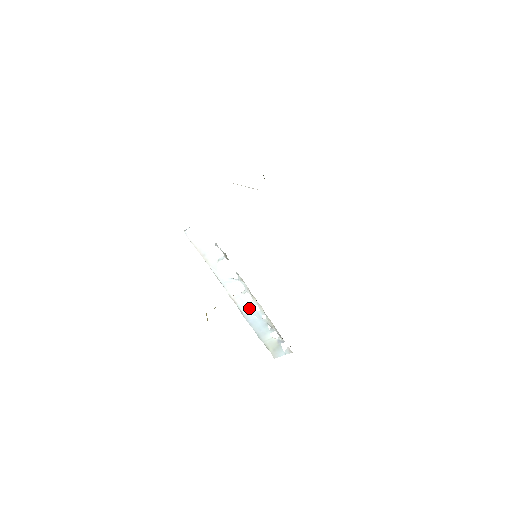
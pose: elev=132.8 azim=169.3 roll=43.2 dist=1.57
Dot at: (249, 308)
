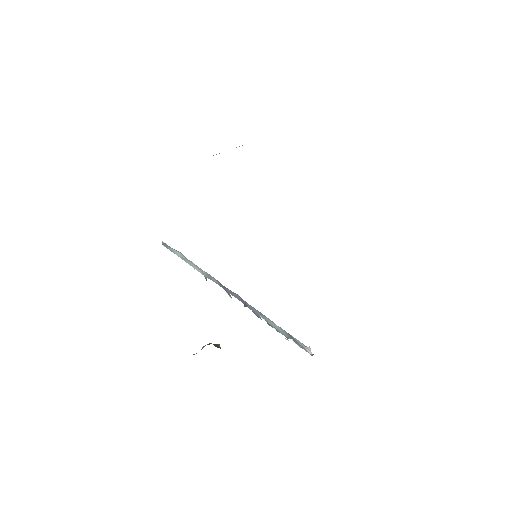
Dot at: (259, 315)
